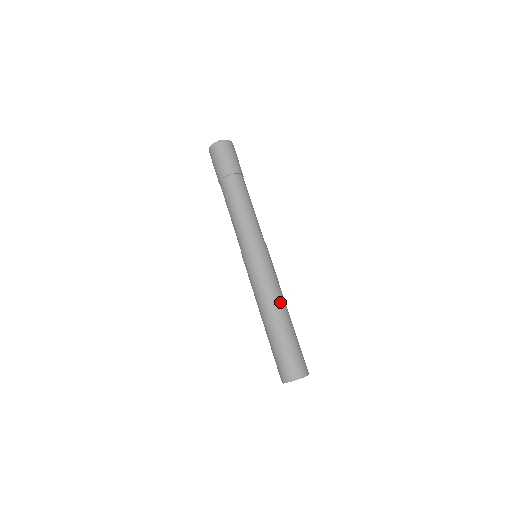
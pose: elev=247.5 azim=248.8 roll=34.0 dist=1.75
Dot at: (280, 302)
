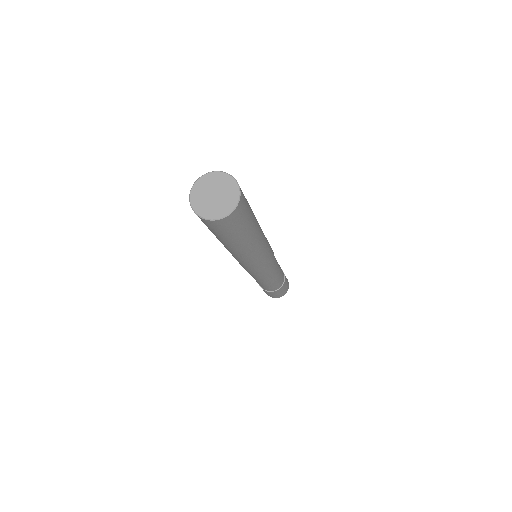
Dot at: (261, 229)
